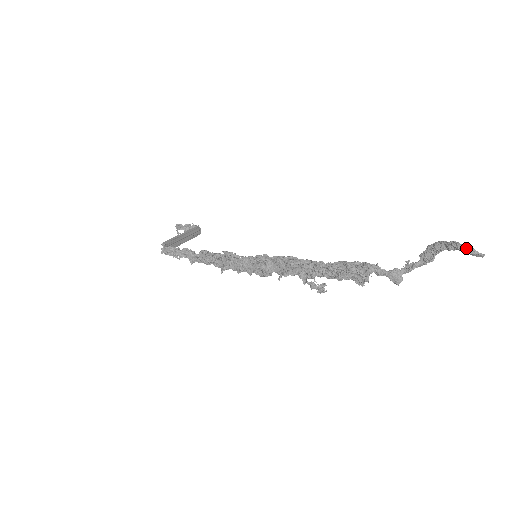
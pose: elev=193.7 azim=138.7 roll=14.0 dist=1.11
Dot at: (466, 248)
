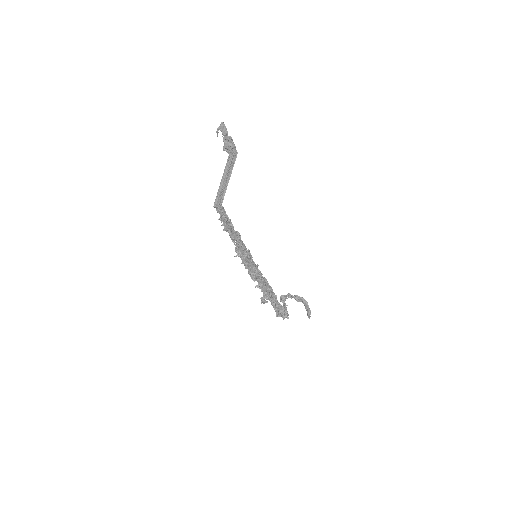
Dot at: (310, 316)
